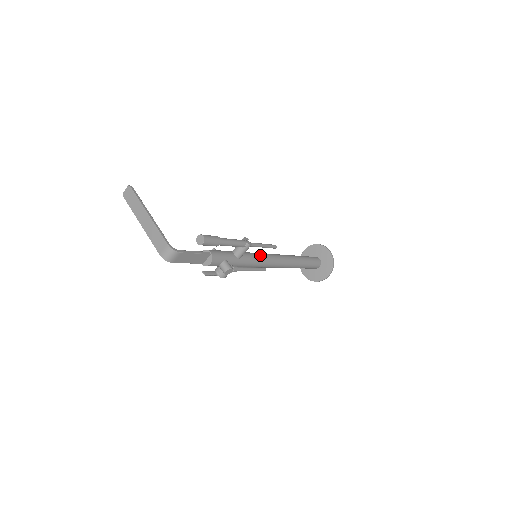
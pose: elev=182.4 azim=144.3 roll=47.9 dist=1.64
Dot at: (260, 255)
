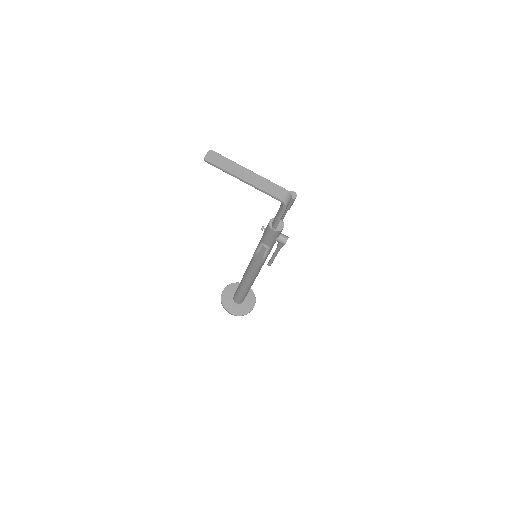
Dot at: occluded
